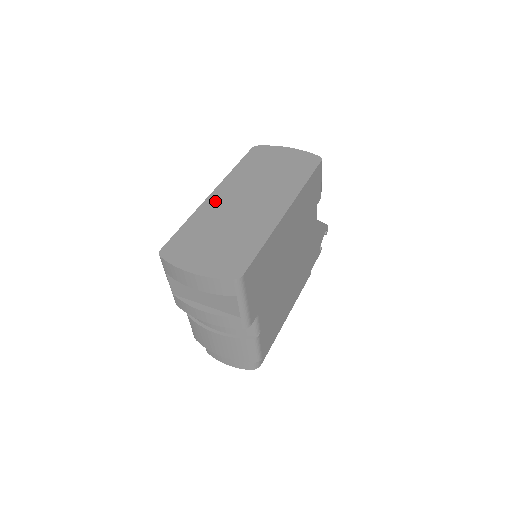
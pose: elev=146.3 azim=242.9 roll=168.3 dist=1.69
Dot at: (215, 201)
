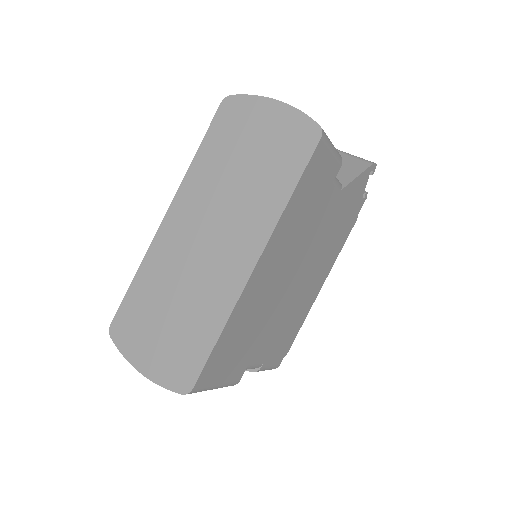
Dot at: (168, 235)
